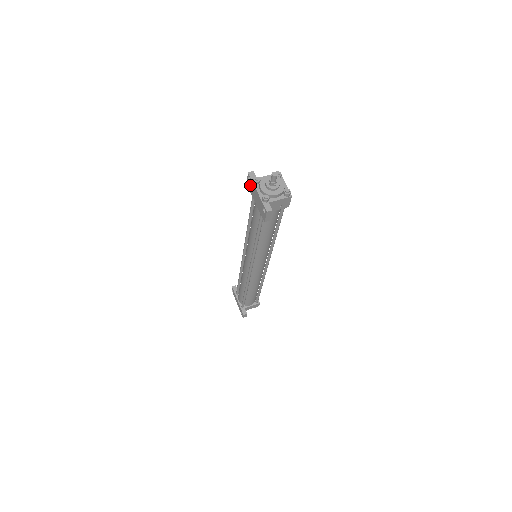
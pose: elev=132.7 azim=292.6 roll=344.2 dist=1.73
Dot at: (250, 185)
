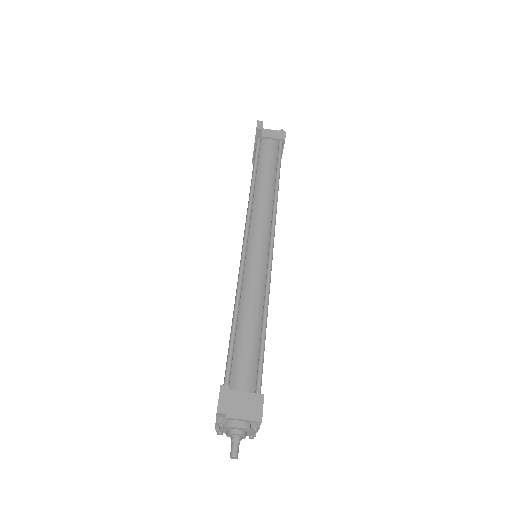
Dot at: occluded
